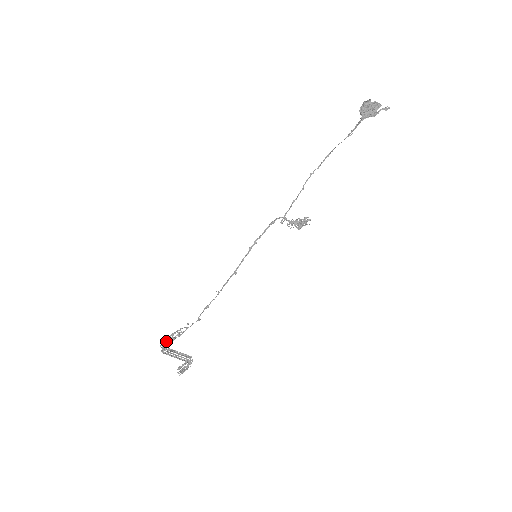
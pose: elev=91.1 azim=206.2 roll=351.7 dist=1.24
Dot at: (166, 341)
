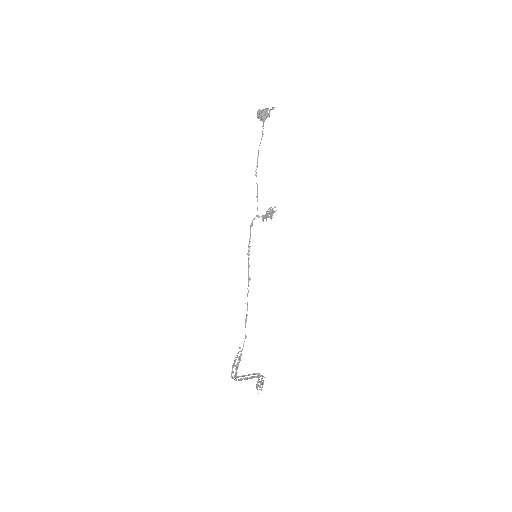
Dot at: (232, 373)
